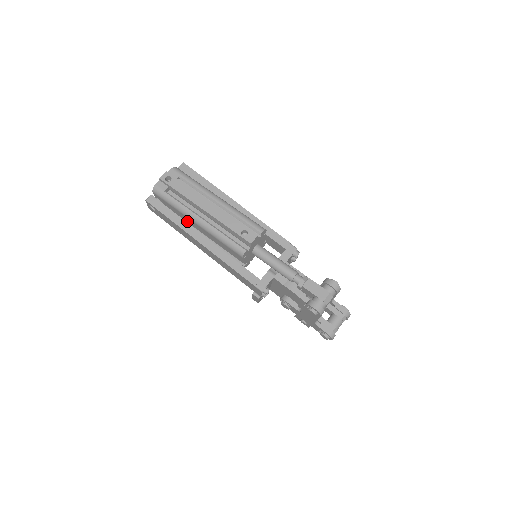
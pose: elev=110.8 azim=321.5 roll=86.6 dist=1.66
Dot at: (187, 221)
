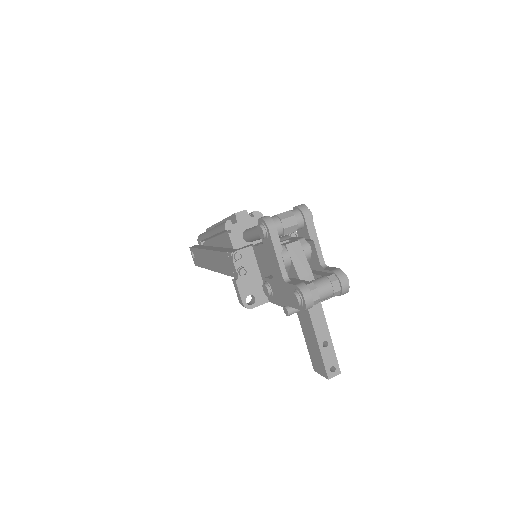
Dot at: occluded
